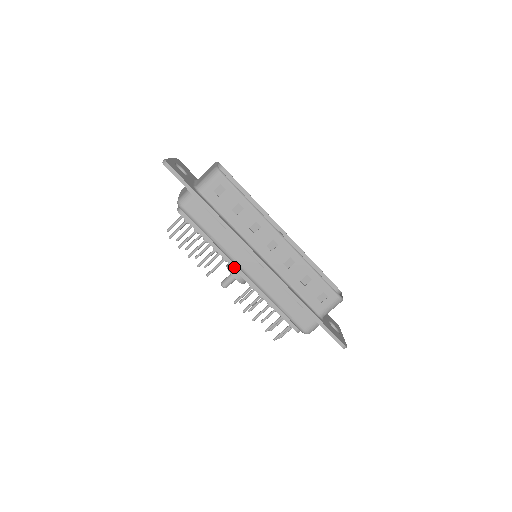
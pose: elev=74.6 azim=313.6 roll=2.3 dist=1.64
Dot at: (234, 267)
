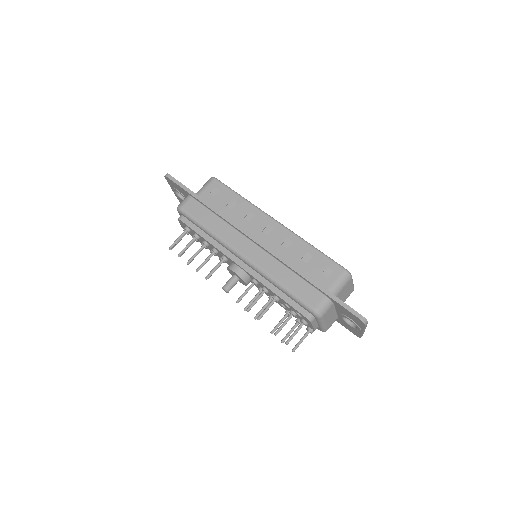
Dot at: (233, 259)
